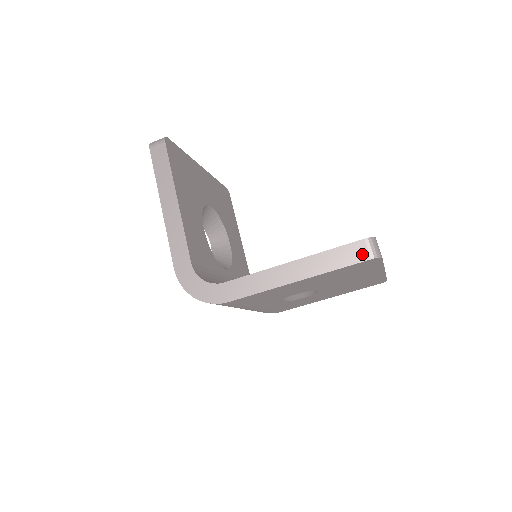
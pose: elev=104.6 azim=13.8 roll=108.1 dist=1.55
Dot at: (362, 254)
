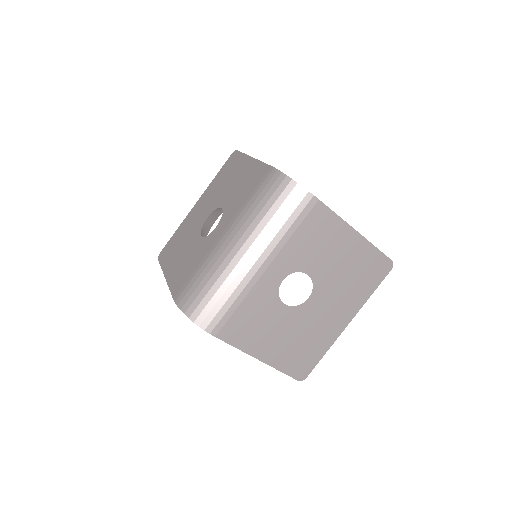
Dot at: occluded
